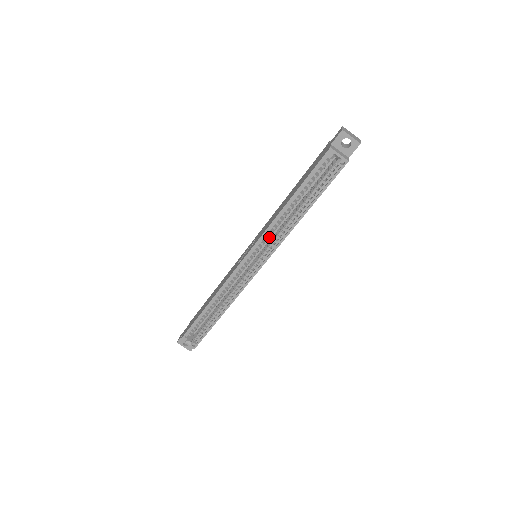
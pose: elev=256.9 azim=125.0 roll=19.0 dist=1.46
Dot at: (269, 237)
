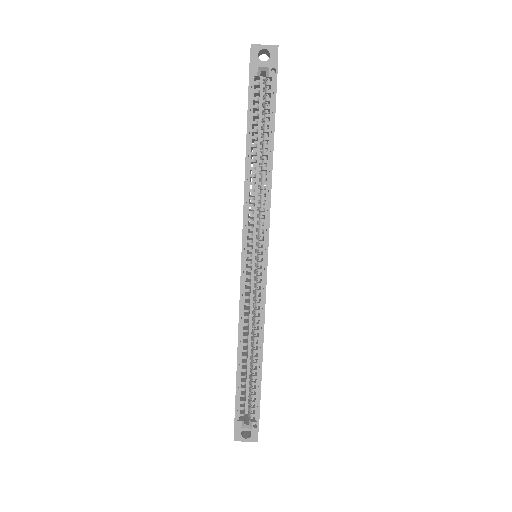
Dot at: occluded
